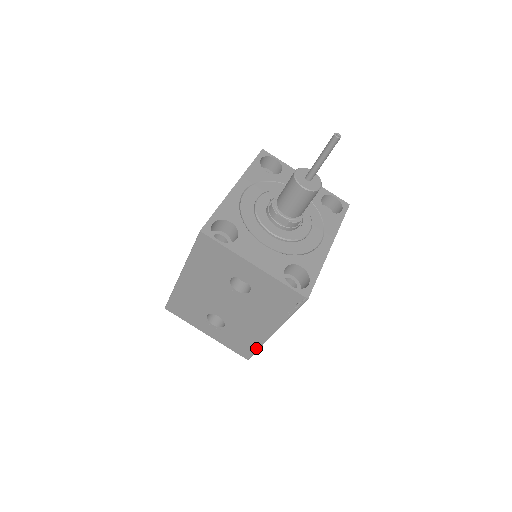
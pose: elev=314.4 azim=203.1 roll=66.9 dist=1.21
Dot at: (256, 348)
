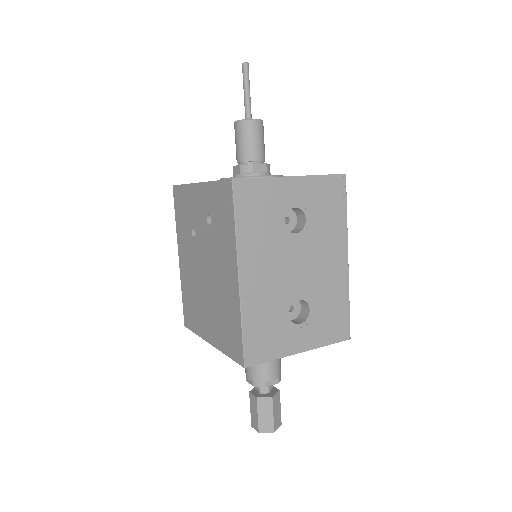
Dot at: (347, 306)
